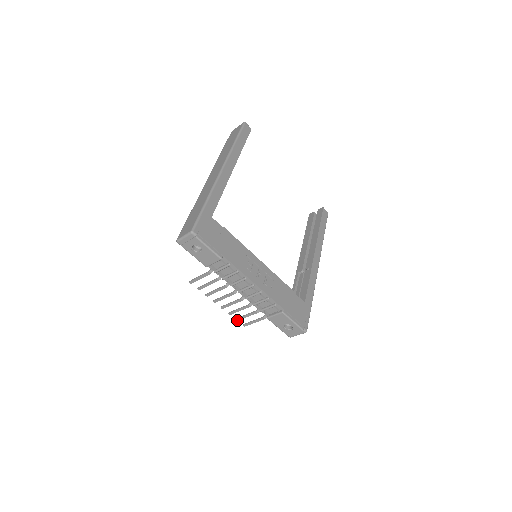
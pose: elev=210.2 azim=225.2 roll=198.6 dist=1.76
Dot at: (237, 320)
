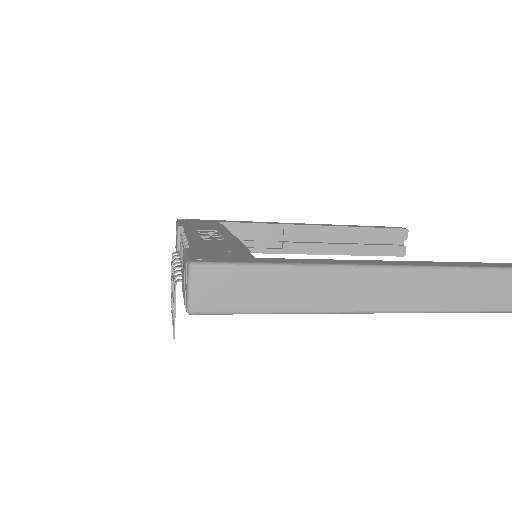
Dot at: occluded
